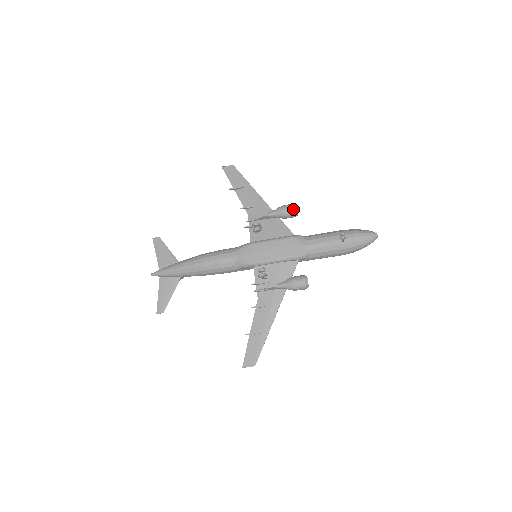
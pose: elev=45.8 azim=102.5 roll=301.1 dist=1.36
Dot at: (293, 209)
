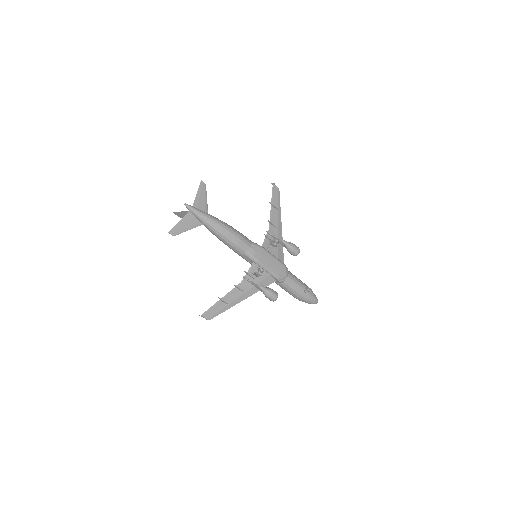
Dot at: (299, 252)
